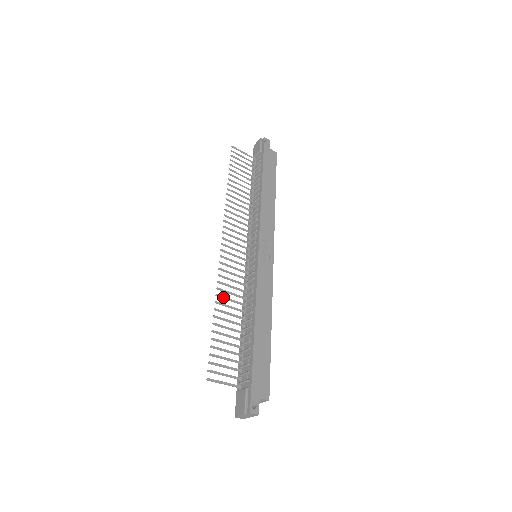
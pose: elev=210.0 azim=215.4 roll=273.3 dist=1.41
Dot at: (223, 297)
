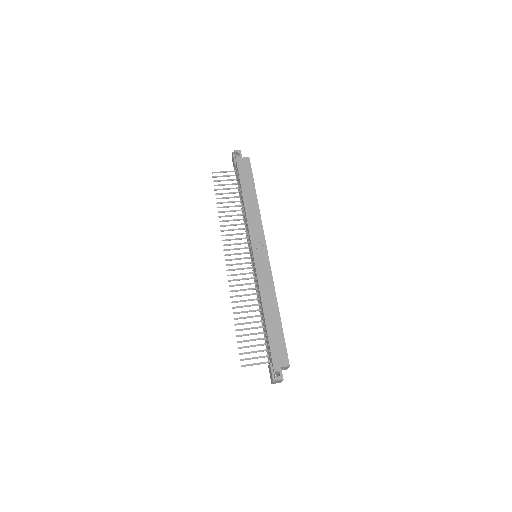
Dot at: (238, 301)
